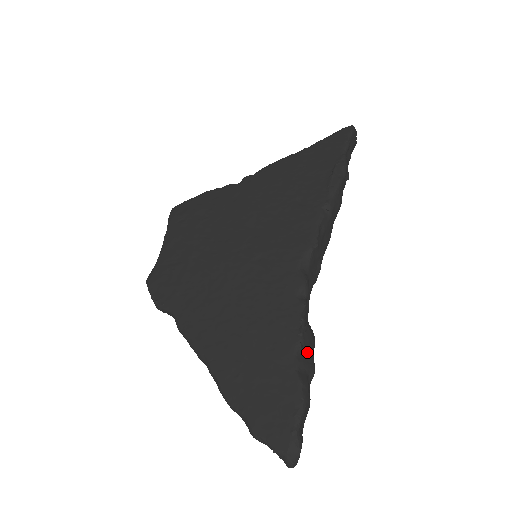
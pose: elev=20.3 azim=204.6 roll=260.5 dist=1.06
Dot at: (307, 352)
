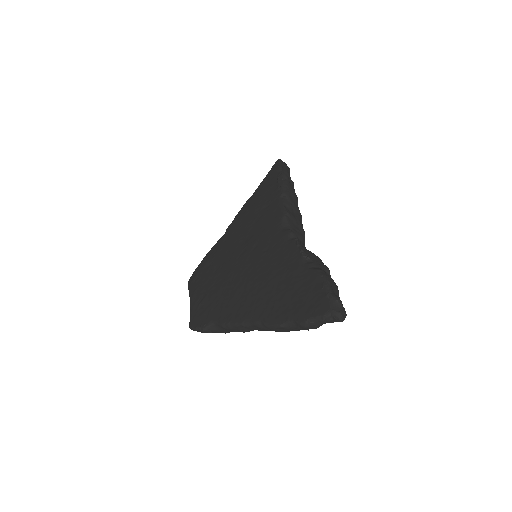
Dot at: (314, 260)
